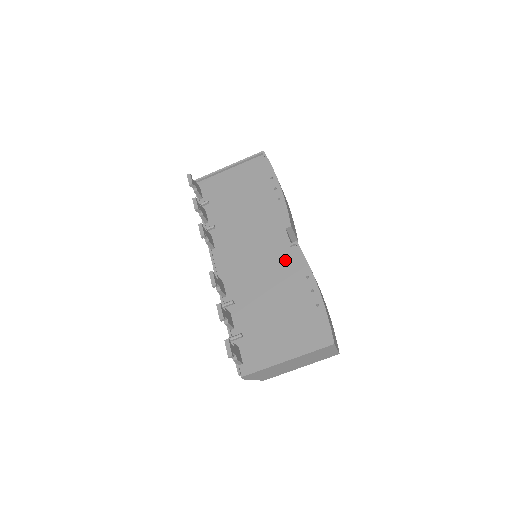
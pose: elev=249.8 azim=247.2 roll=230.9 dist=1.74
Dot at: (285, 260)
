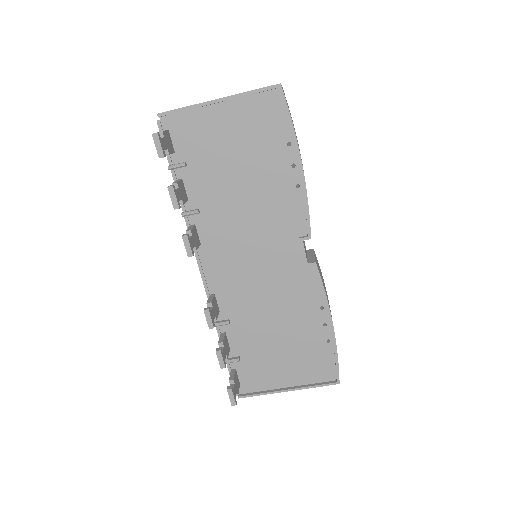
Dot at: (297, 282)
